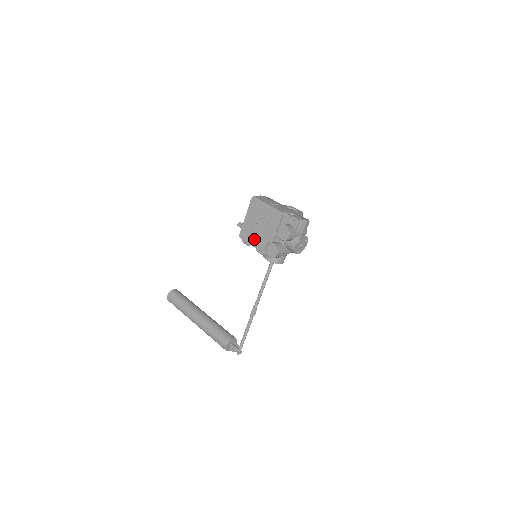
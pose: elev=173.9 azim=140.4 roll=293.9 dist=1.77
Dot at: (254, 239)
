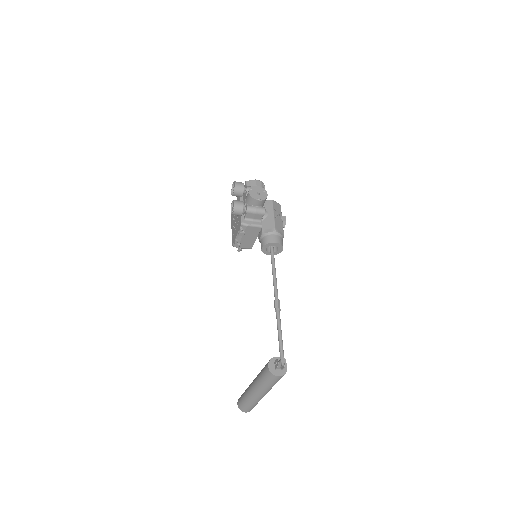
Dot at: (236, 231)
